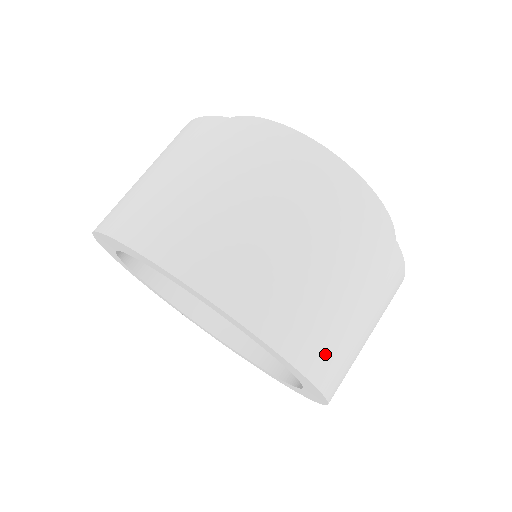
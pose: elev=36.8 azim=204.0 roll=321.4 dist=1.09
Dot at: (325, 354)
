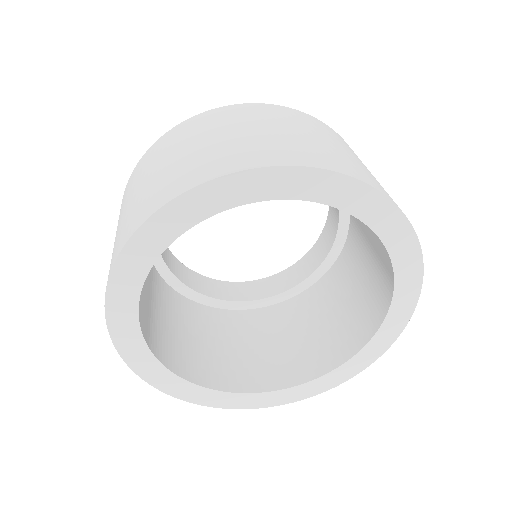
Dot at: occluded
